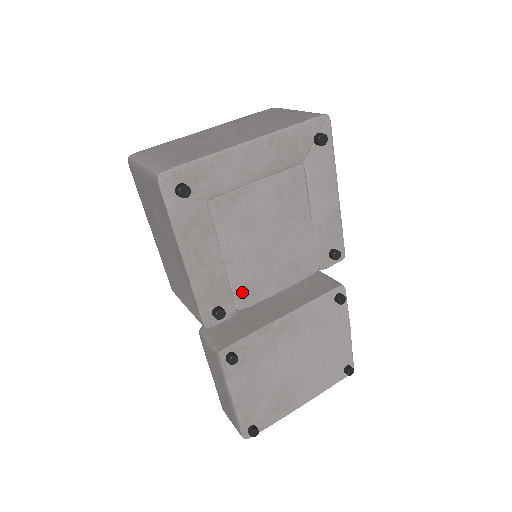
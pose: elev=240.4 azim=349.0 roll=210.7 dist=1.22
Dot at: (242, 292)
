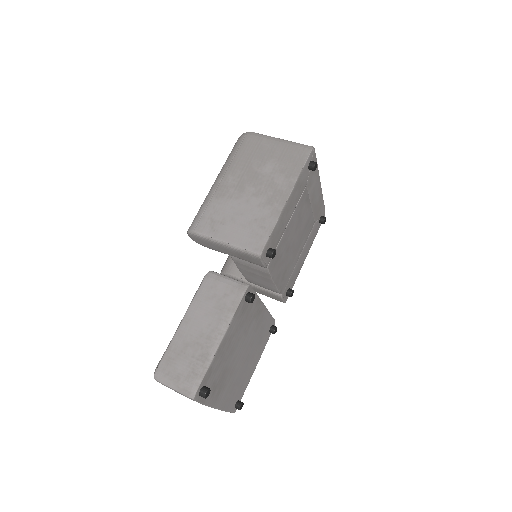
Dot at: (275, 257)
